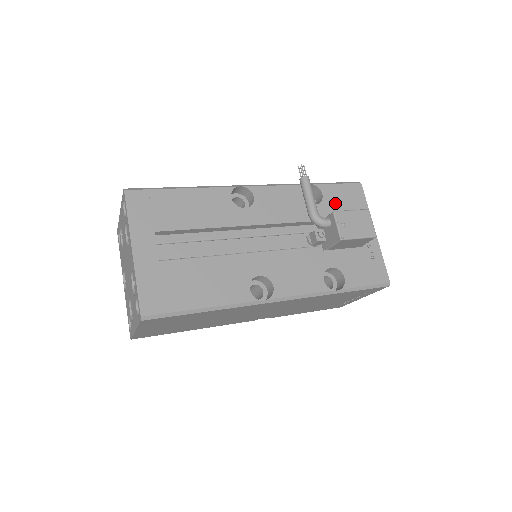
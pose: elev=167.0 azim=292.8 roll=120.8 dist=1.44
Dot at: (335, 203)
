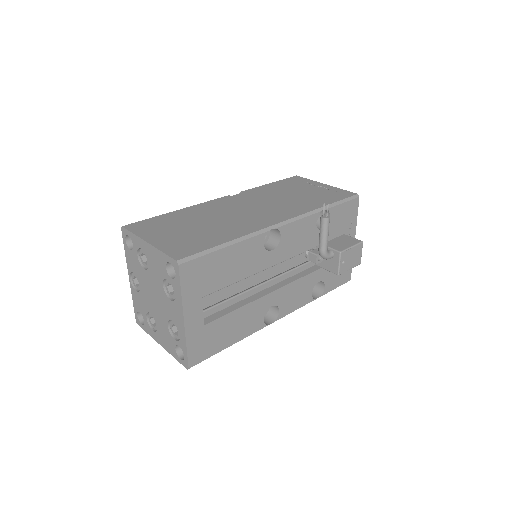
Dot at: (336, 223)
